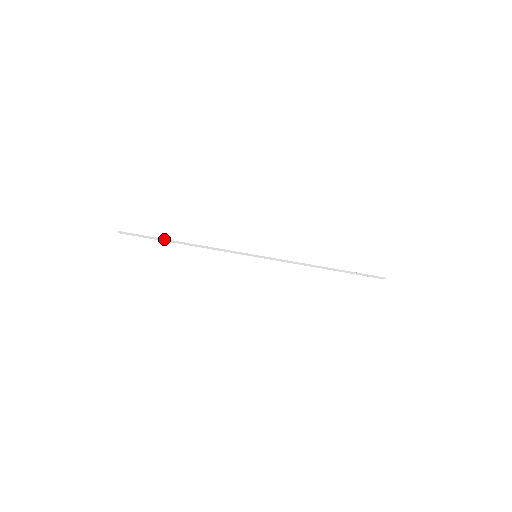
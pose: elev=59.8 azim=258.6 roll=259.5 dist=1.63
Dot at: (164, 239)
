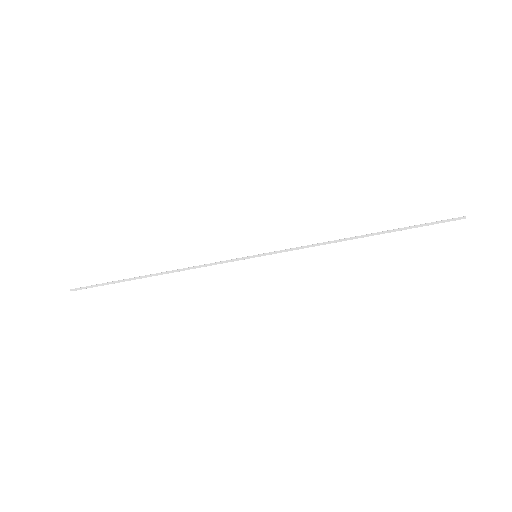
Dot at: occluded
